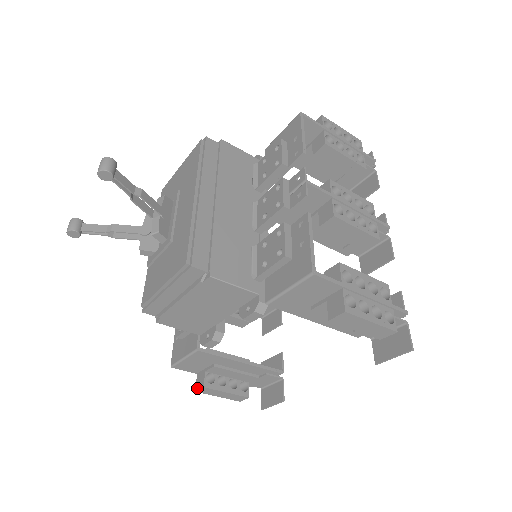
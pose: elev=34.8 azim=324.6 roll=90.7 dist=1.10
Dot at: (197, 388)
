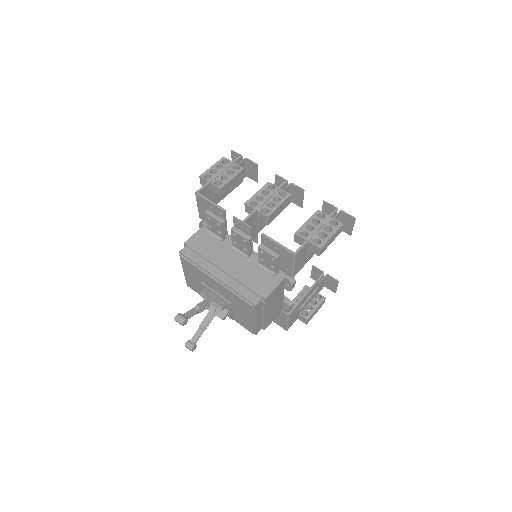
Dot at: (305, 323)
